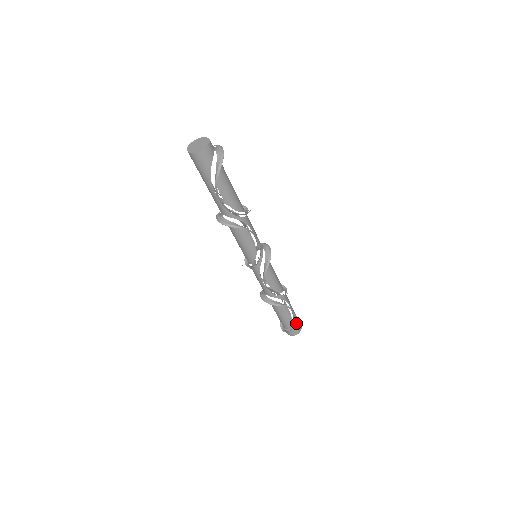
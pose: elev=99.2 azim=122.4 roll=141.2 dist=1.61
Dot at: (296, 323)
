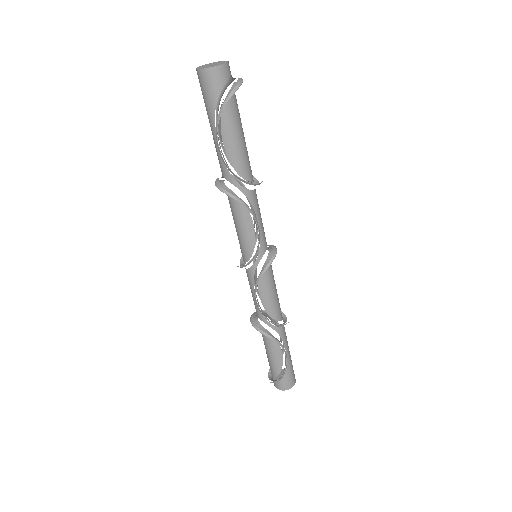
Dot at: (288, 374)
